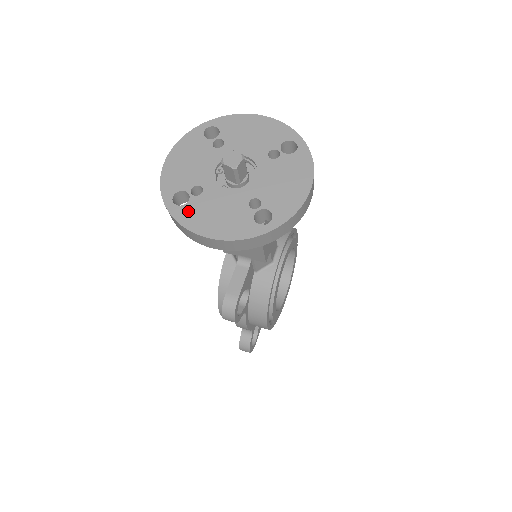
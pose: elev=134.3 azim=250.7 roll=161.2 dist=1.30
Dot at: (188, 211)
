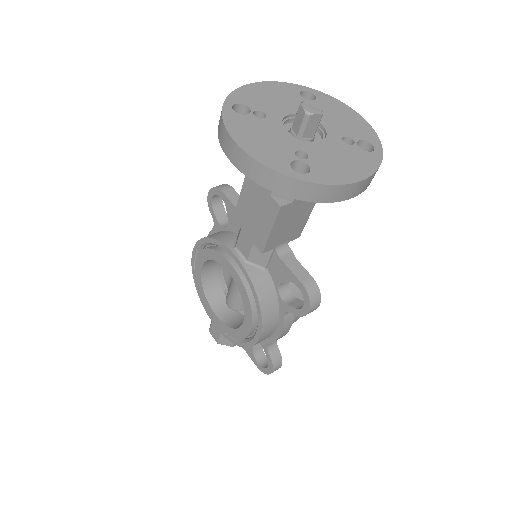
Dot at: (320, 172)
